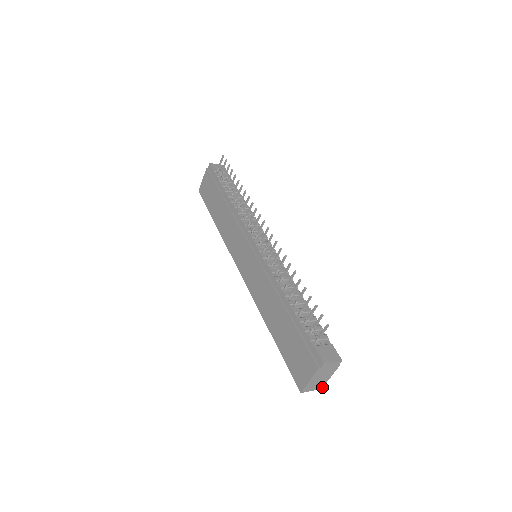
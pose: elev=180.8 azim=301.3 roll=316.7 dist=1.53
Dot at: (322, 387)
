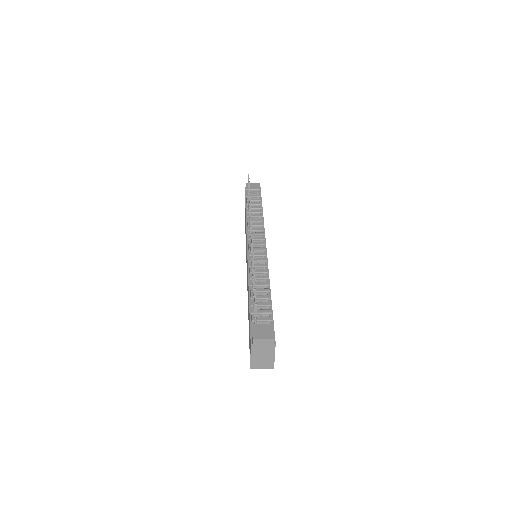
Dot at: (273, 366)
